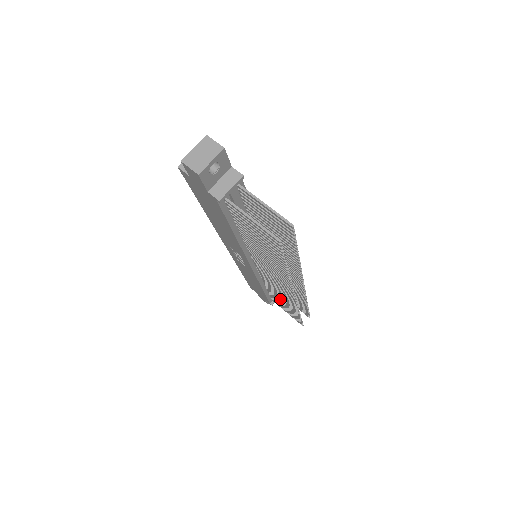
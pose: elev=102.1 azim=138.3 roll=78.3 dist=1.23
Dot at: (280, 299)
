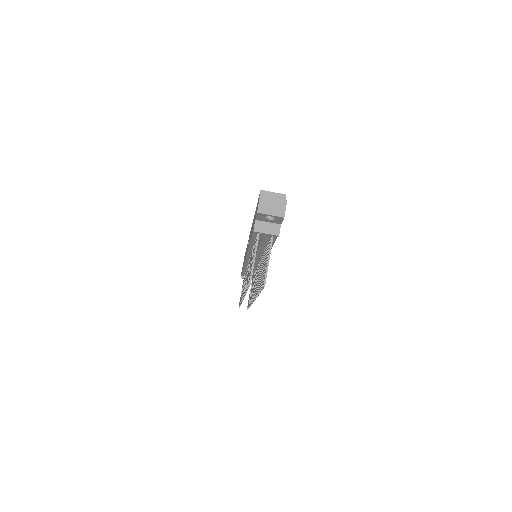
Dot at: occluded
